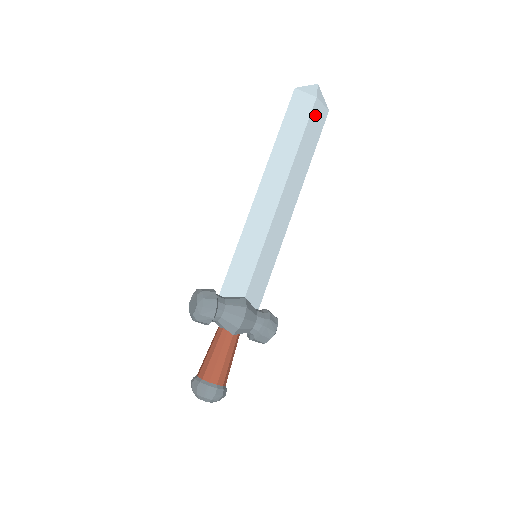
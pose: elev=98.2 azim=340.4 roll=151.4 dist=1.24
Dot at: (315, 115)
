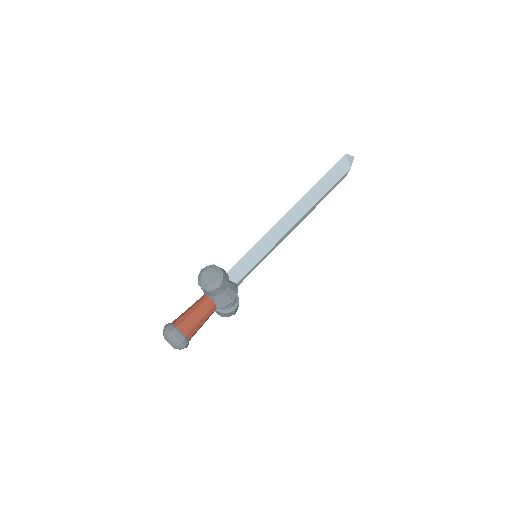
Dot at: (341, 178)
